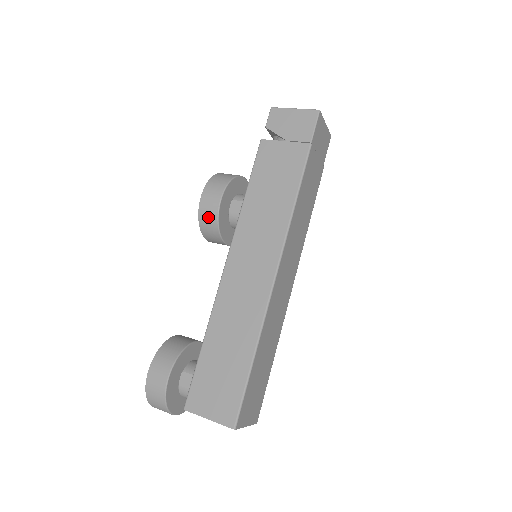
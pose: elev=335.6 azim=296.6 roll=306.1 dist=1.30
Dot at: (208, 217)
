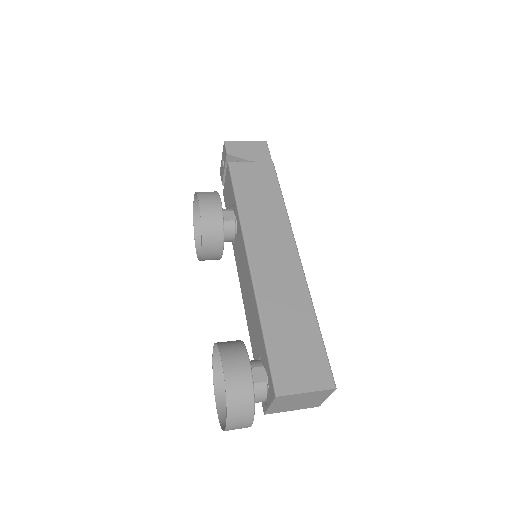
Dot at: (212, 221)
